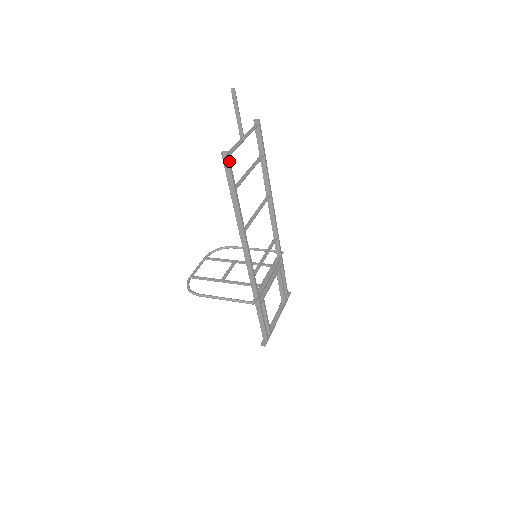
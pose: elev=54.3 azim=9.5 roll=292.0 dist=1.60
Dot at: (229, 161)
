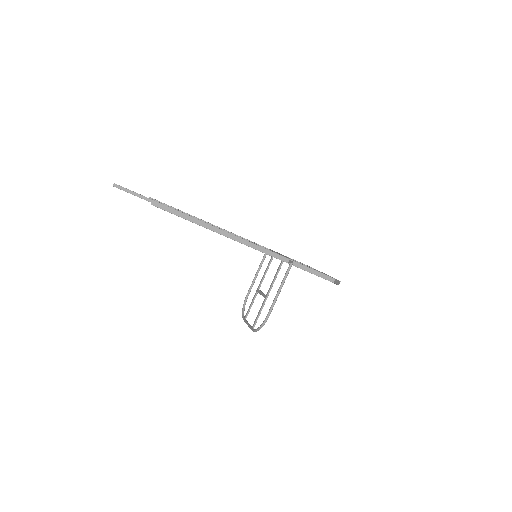
Dot at: (160, 203)
